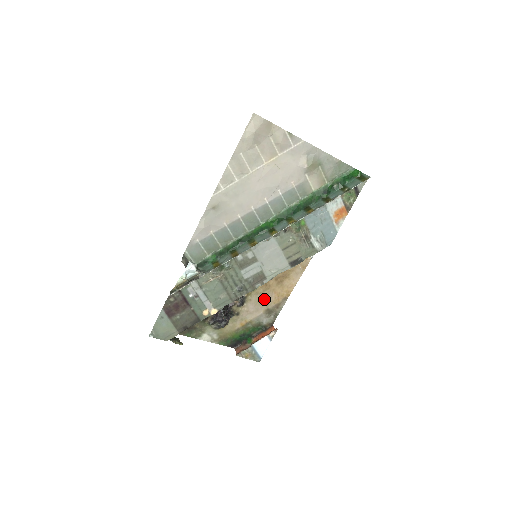
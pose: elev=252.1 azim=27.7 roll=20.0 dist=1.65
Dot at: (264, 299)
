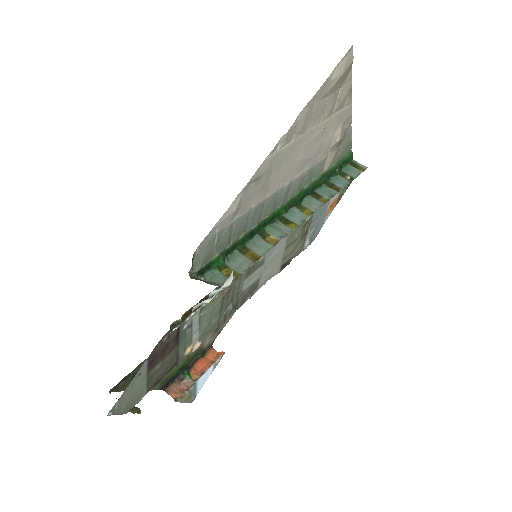
Dot at: occluded
